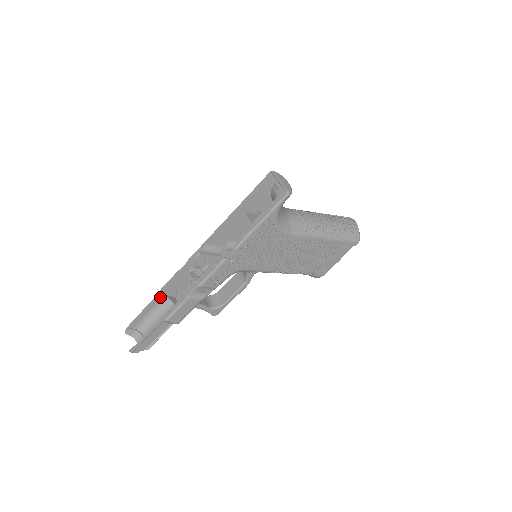
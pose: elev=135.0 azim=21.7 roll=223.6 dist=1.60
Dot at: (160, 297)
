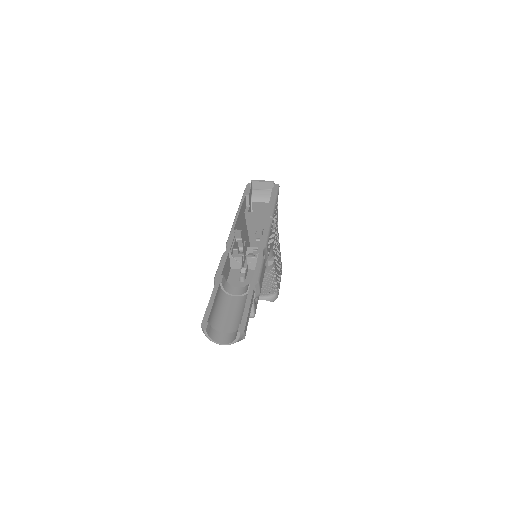
Dot at: (222, 279)
